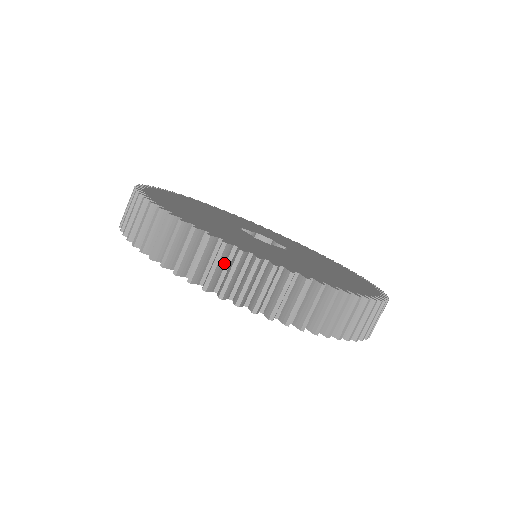
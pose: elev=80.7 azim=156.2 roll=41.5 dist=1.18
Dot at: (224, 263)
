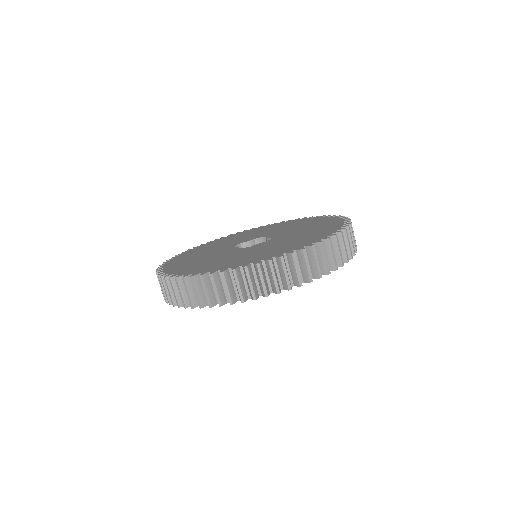
Dot at: occluded
